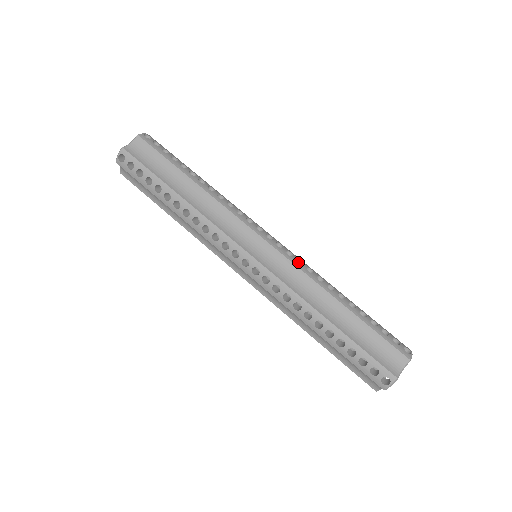
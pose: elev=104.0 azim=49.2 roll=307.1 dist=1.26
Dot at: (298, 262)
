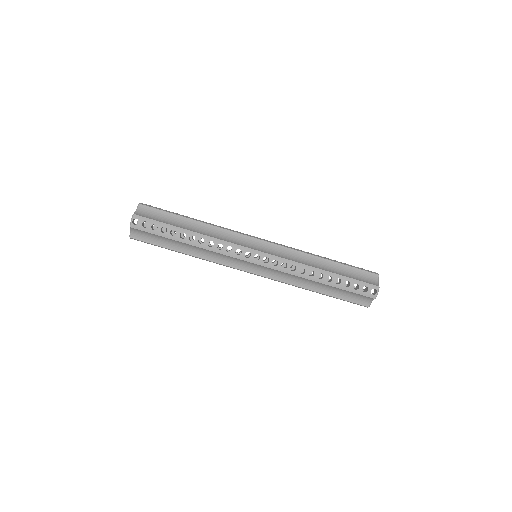
Dot at: occluded
